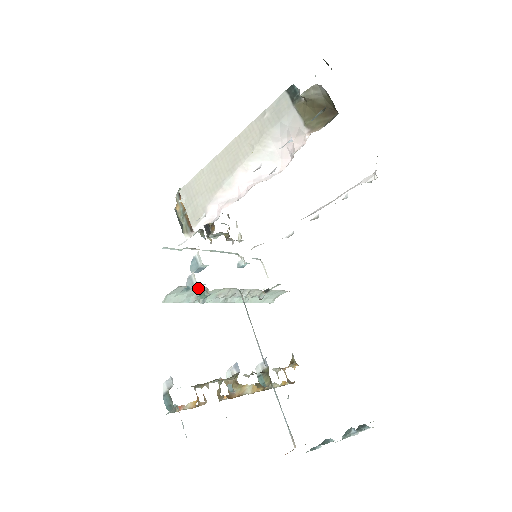
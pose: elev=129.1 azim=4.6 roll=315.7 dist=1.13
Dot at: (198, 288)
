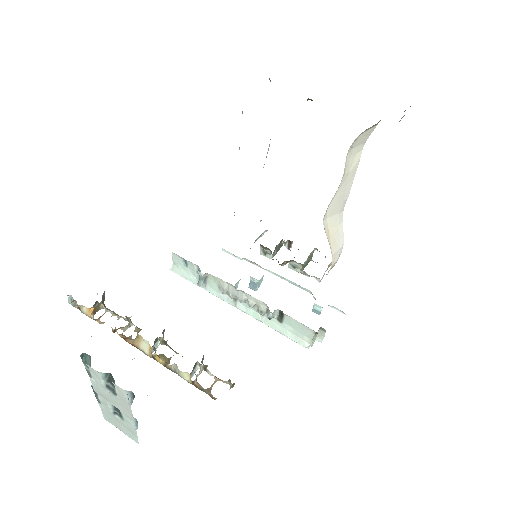
Dot at: (193, 265)
